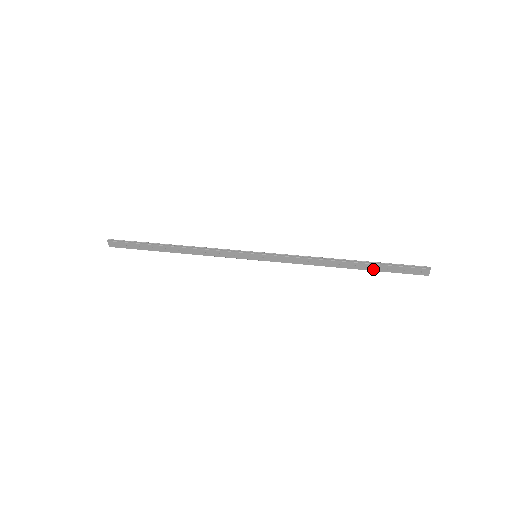
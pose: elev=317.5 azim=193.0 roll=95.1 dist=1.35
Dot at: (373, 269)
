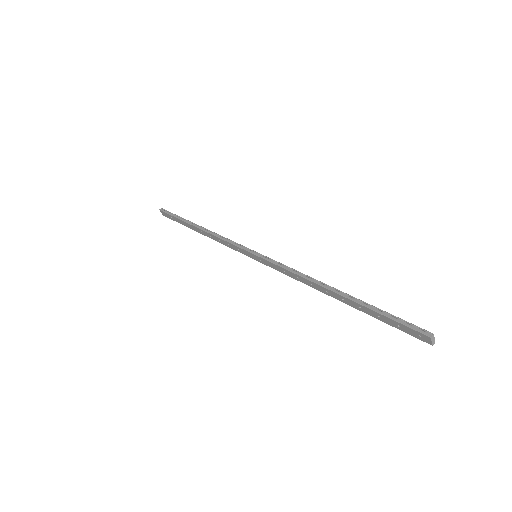
Dot at: (363, 311)
